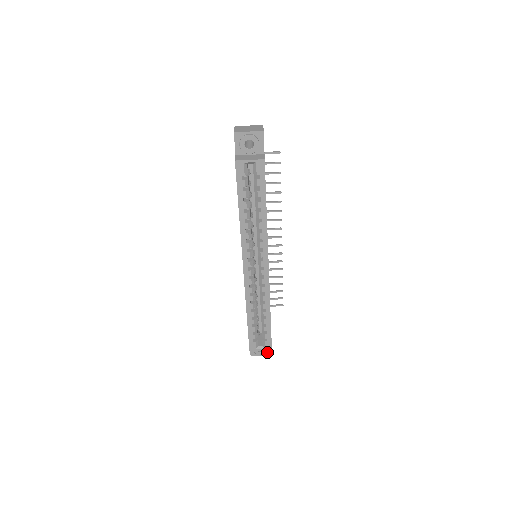
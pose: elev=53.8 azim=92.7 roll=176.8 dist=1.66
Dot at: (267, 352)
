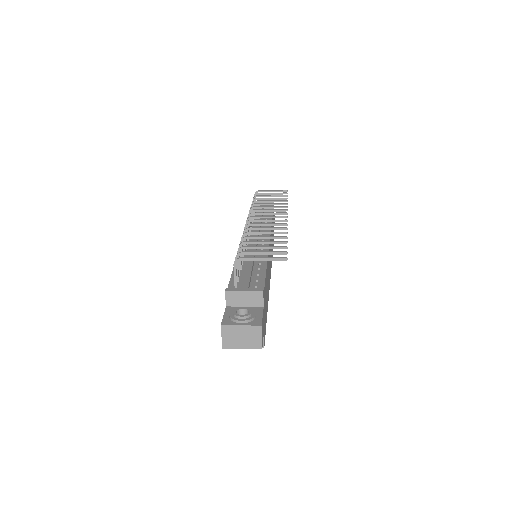
Dot at: occluded
